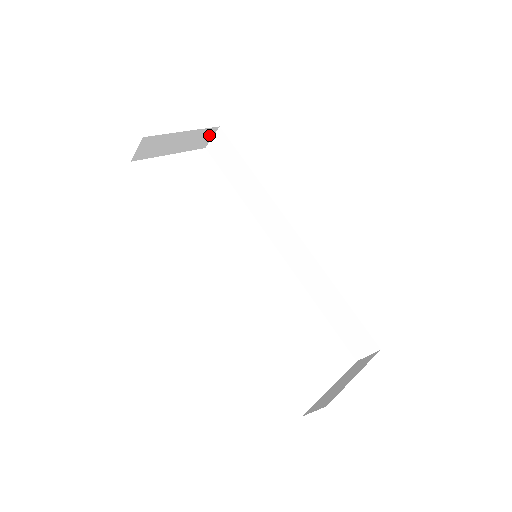
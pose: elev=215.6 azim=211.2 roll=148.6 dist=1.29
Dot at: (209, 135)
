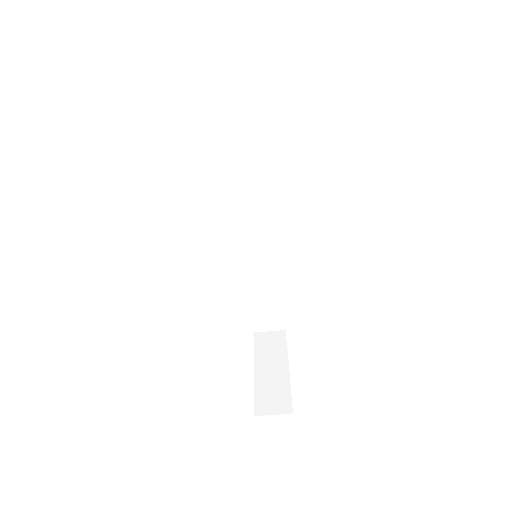
Dot at: occluded
